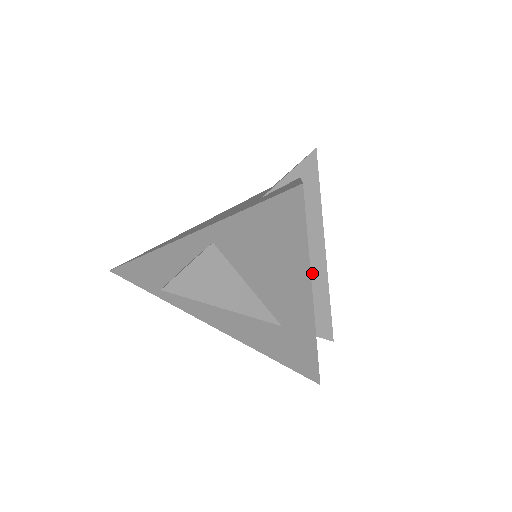
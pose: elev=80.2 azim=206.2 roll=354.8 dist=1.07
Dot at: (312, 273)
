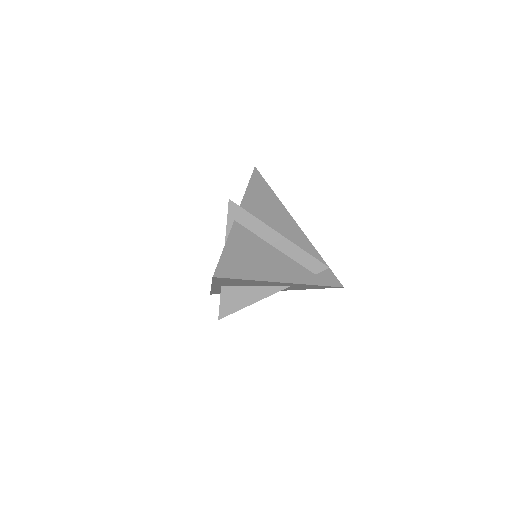
Dot at: (284, 252)
